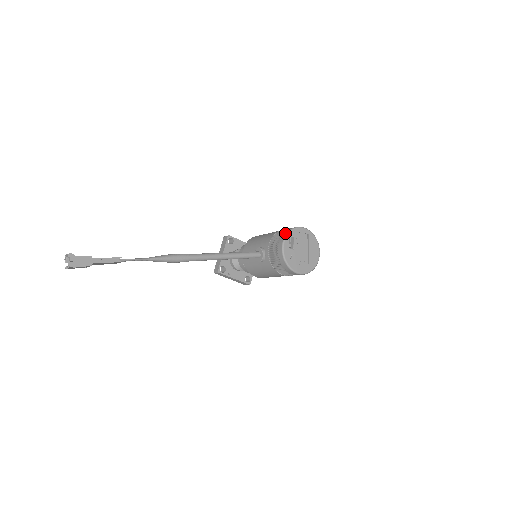
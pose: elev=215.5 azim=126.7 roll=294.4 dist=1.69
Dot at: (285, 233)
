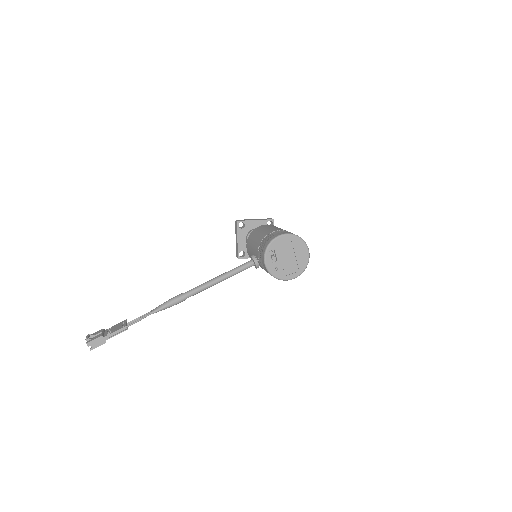
Dot at: (265, 248)
